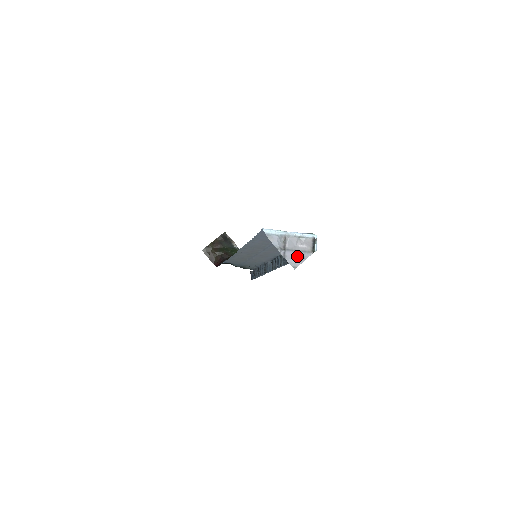
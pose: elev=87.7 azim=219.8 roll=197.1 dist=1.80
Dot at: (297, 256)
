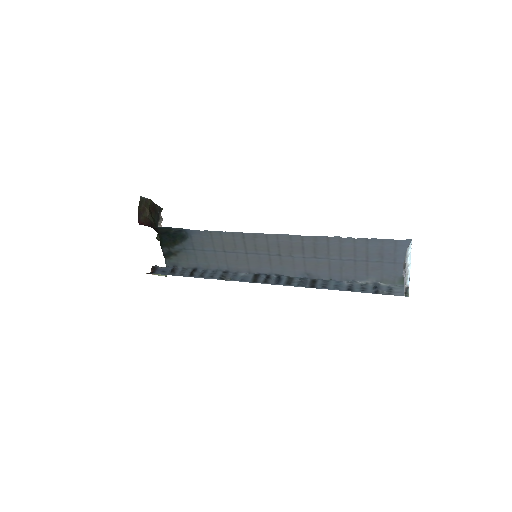
Dot at: (404, 285)
